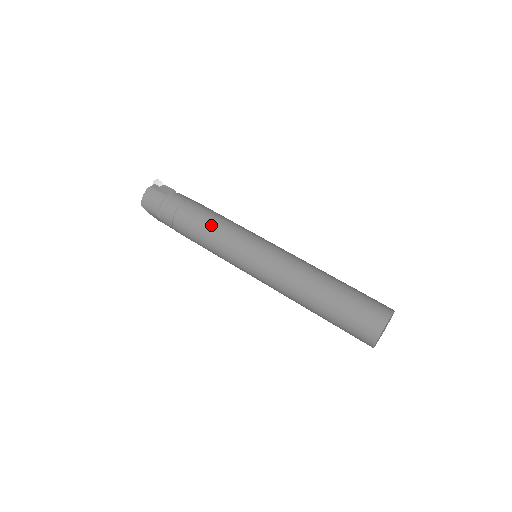
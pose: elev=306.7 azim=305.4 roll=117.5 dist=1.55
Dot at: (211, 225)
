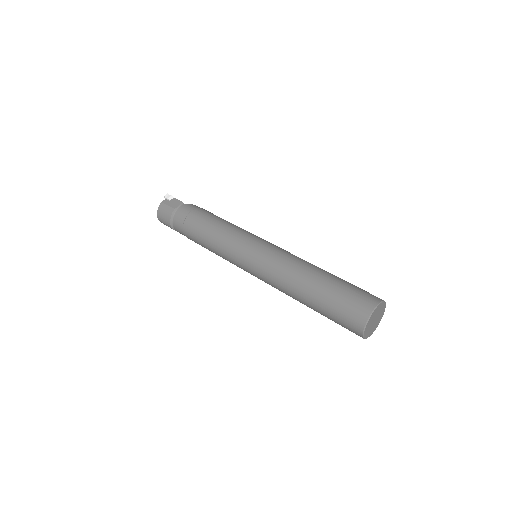
Dot at: (212, 233)
